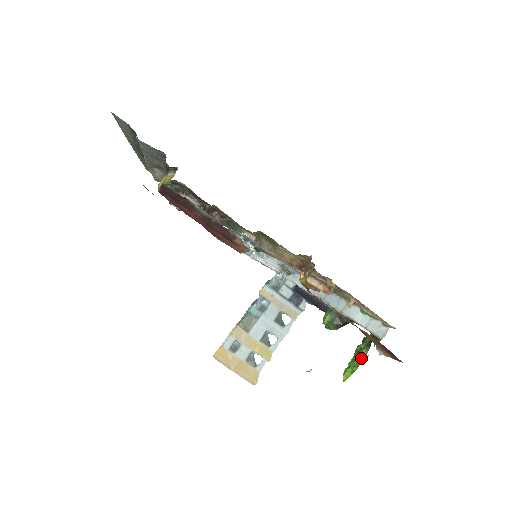
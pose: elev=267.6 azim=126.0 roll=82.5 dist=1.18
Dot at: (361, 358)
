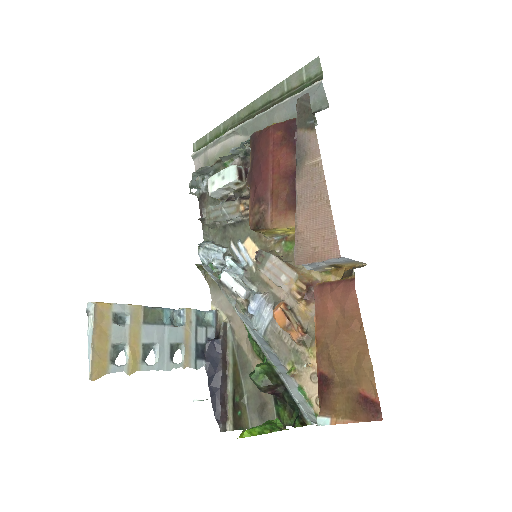
Dot at: (277, 427)
